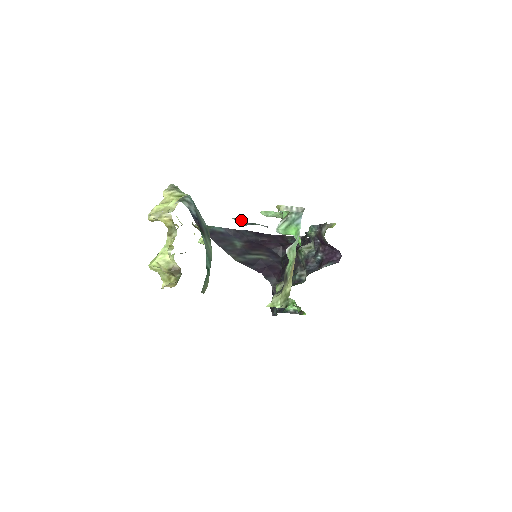
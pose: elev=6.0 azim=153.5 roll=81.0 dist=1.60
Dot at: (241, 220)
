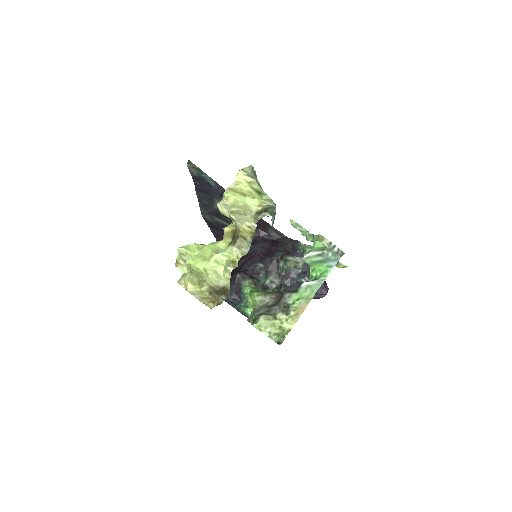
Dot at: occluded
